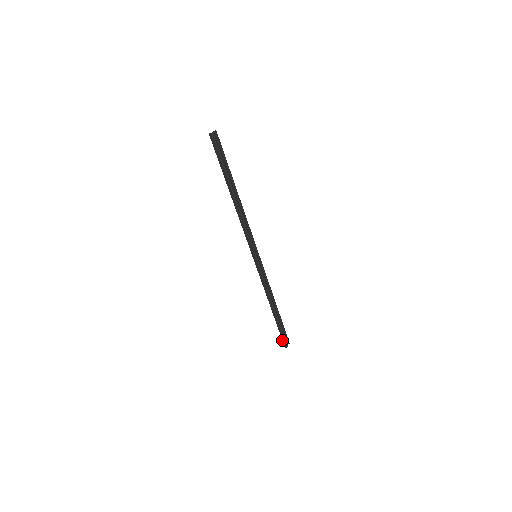
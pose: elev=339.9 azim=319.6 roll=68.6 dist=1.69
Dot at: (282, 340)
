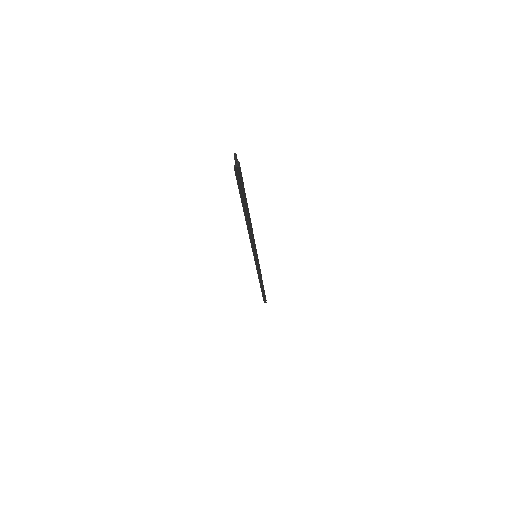
Dot at: (263, 300)
